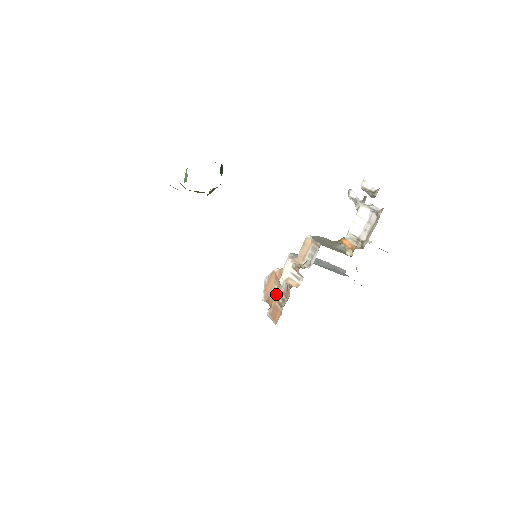
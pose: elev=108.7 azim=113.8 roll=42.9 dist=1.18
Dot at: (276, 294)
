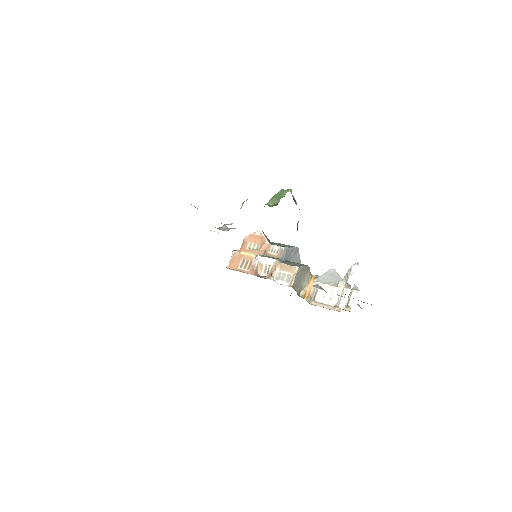
Dot at: (249, 254)
